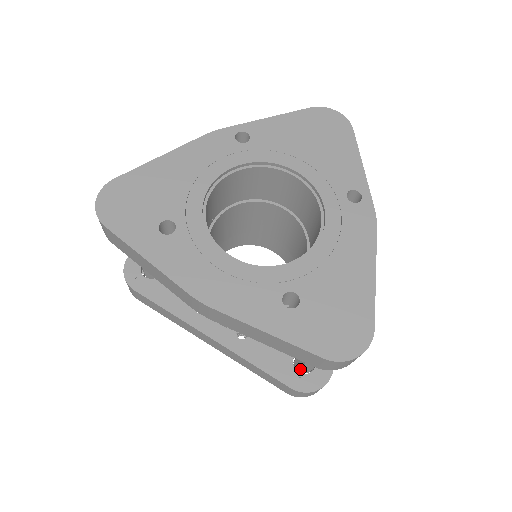
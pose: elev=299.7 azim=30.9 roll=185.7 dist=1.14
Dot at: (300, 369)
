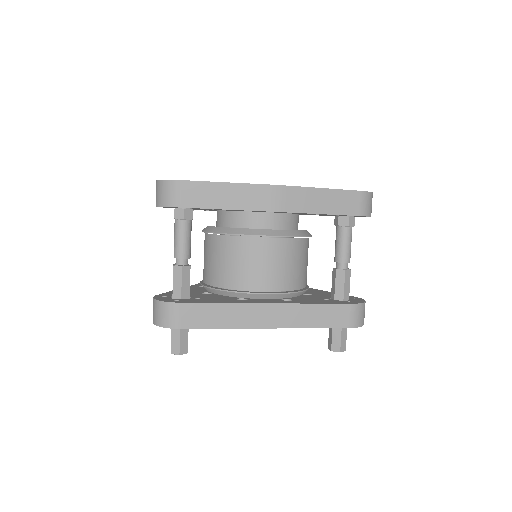
Dot at: (343, 295)
